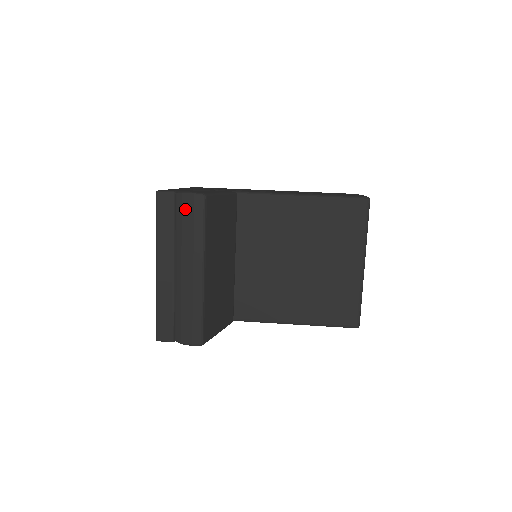
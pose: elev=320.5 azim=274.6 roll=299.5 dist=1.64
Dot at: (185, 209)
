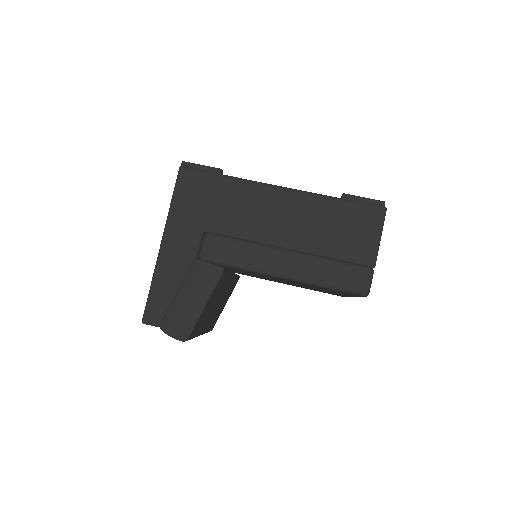
Dot at: occluded
